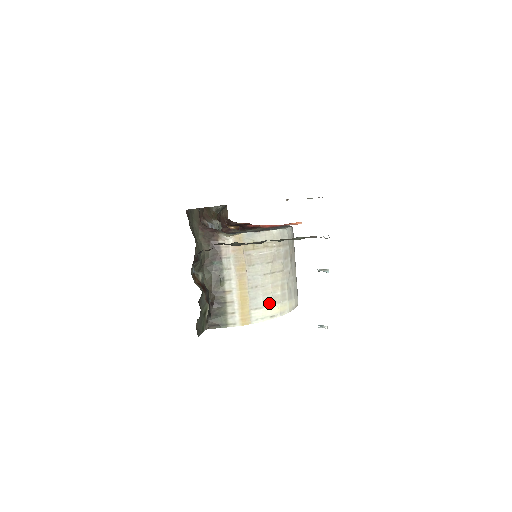
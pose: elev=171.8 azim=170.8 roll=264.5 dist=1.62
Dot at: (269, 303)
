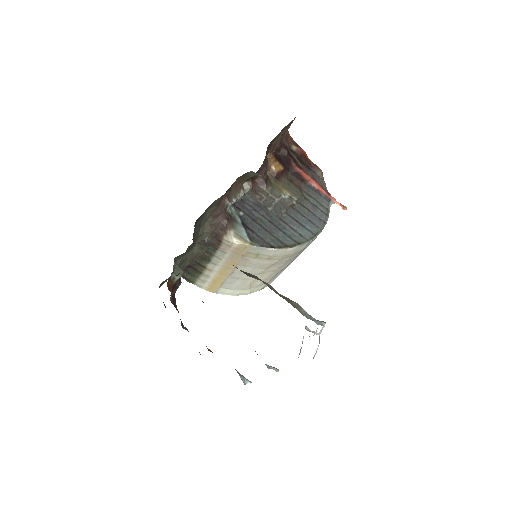
Dot at: (243, 288)
